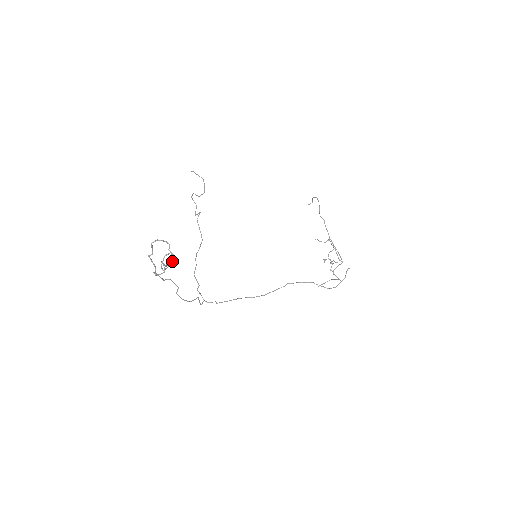
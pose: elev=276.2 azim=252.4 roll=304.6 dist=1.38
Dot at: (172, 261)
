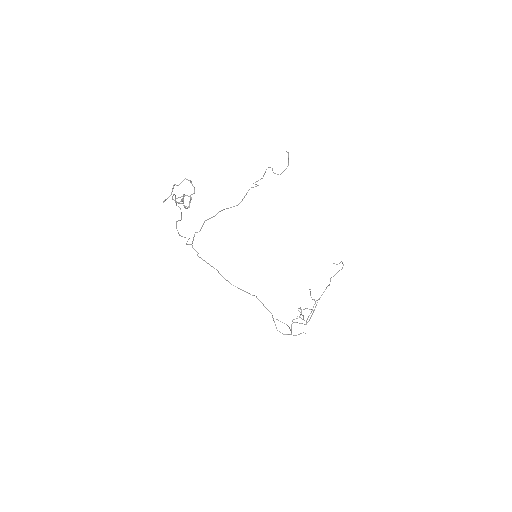
Dot at: occluded
